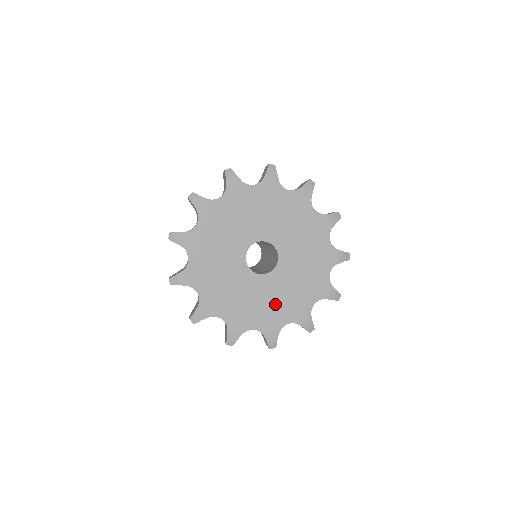
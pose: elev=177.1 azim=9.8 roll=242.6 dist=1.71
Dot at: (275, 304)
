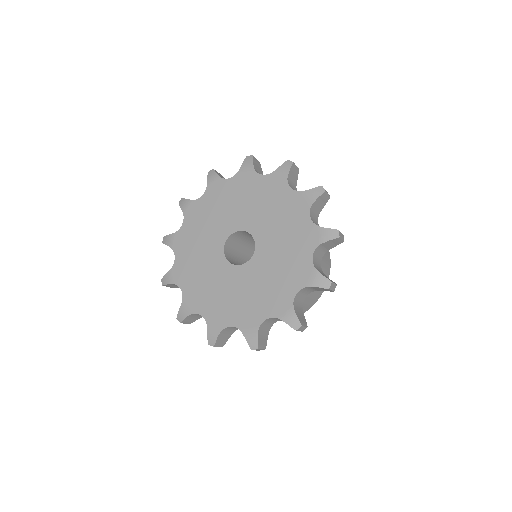
Dot at: (286, 258)
